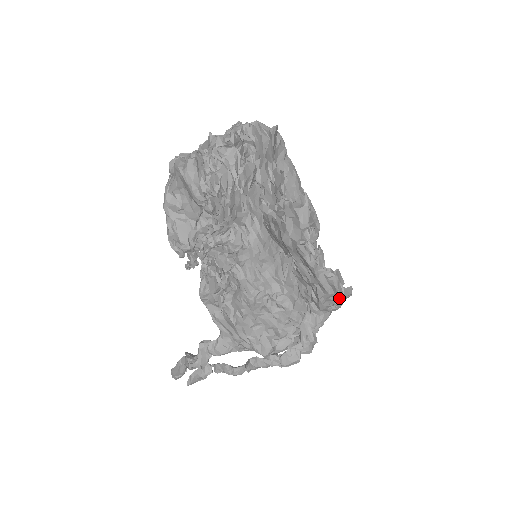
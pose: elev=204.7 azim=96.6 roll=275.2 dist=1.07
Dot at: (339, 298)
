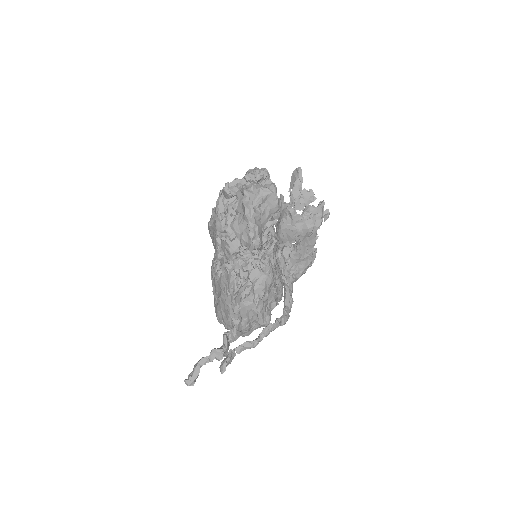
Dot at: (308, 267)
